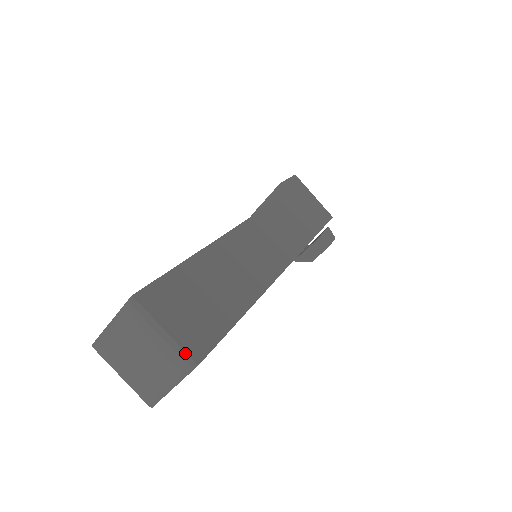
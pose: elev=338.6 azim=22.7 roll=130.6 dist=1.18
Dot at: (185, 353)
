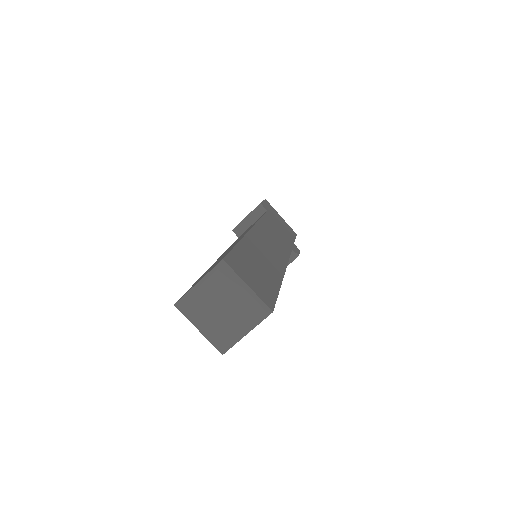
Dot at: (263, 303)
